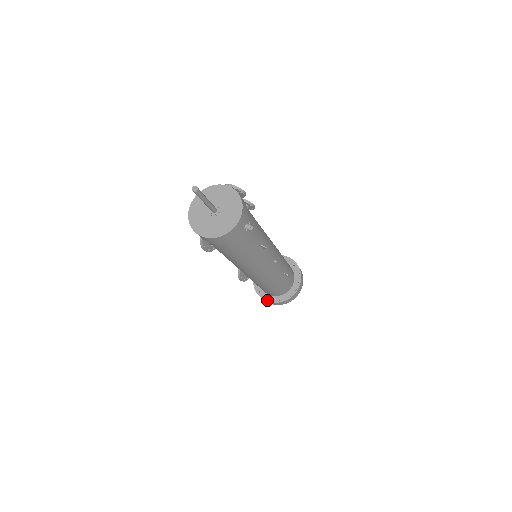
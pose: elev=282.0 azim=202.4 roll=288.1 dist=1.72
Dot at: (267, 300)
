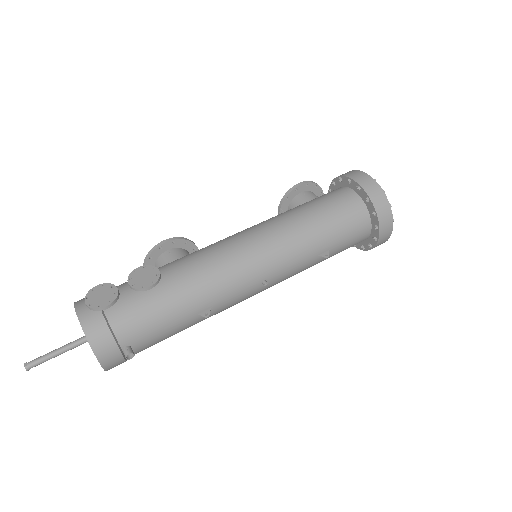
Dot at: occluded
